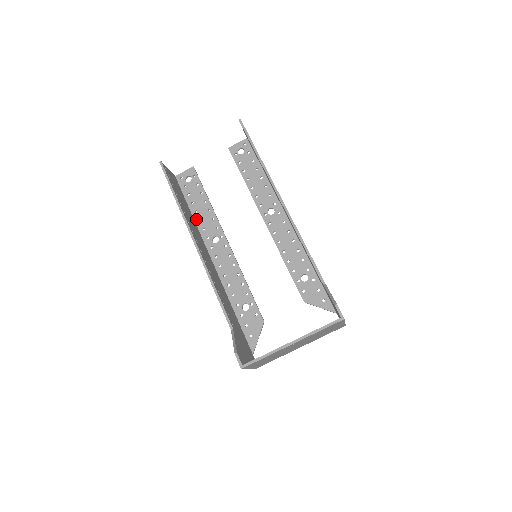
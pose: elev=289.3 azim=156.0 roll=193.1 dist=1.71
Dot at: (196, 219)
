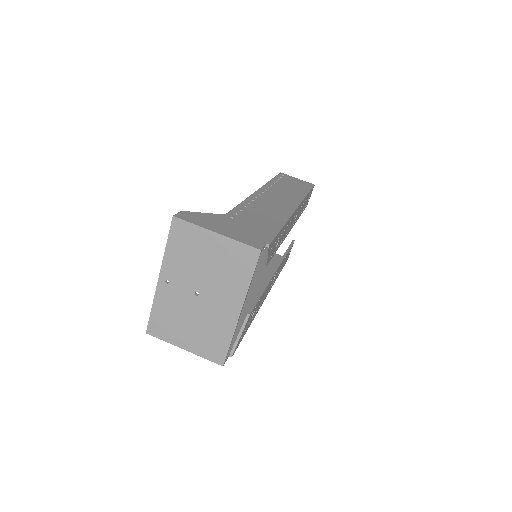
Dot at: occluded
